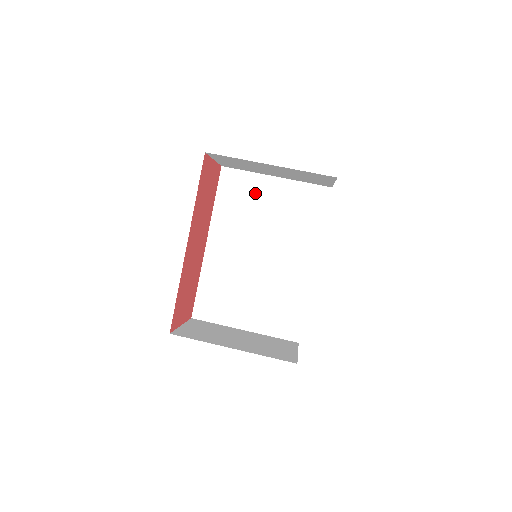
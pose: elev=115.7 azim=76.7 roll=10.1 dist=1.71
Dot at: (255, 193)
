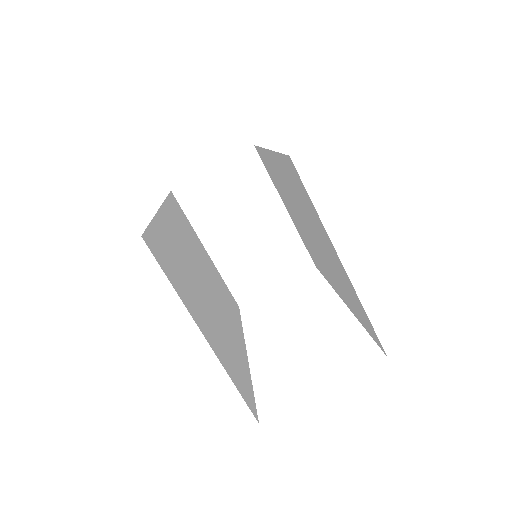
Dot at: (317, 224)
